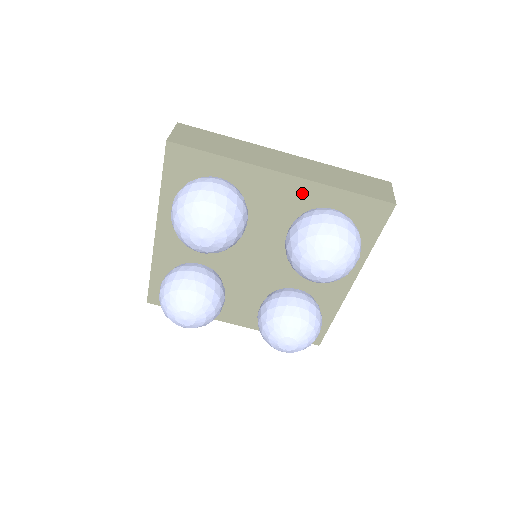
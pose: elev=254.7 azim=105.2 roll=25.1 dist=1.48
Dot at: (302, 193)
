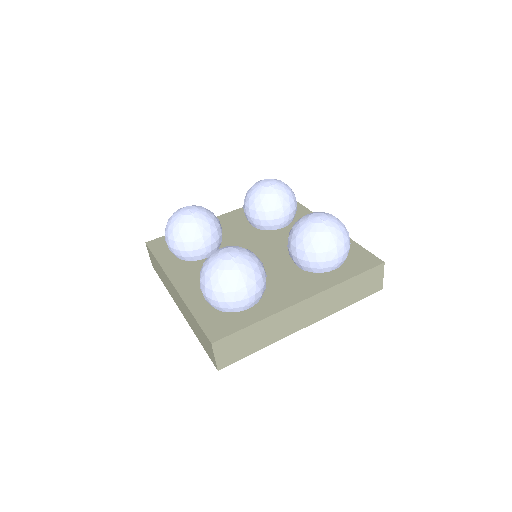
Dot at: (237, 215)
